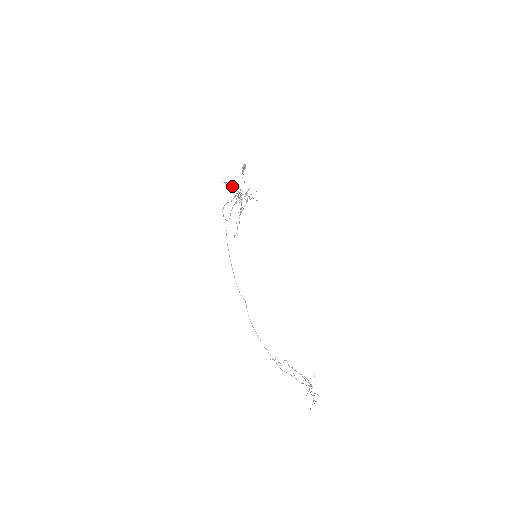
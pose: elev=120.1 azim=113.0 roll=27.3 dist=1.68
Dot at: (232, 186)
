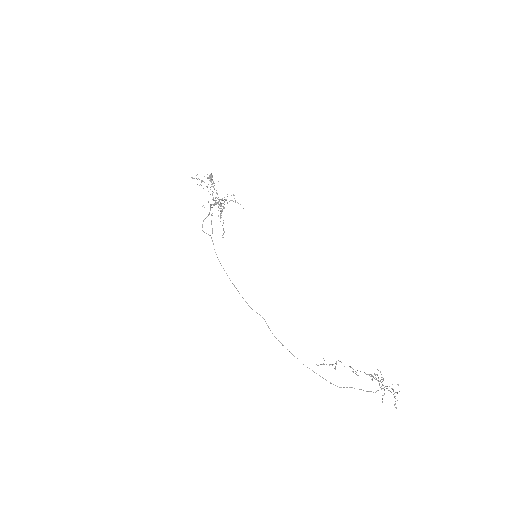
Dot at: (201, 181)
